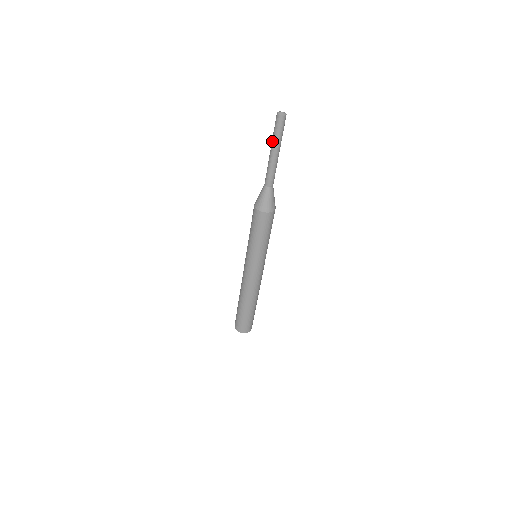
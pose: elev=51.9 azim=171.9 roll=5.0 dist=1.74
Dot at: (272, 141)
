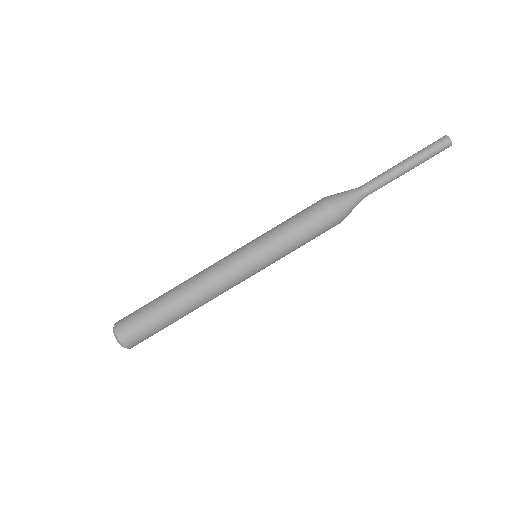
Dot at: (414, 154)
